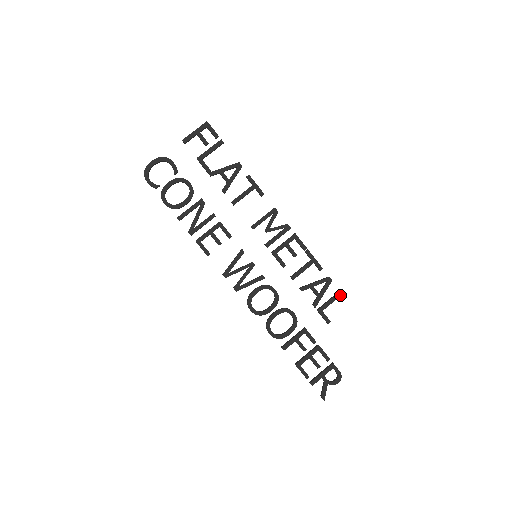
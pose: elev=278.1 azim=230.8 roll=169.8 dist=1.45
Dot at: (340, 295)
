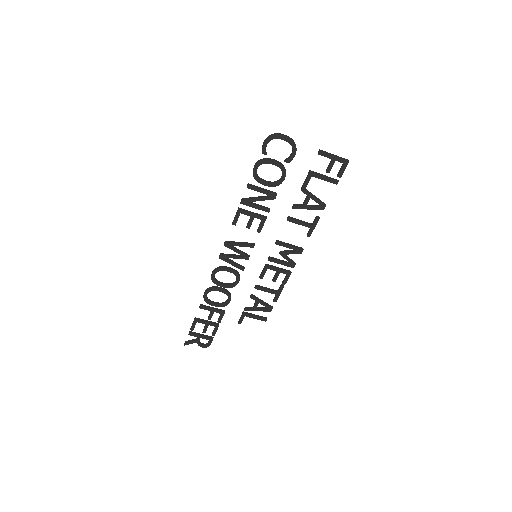
Dot at: occluded
